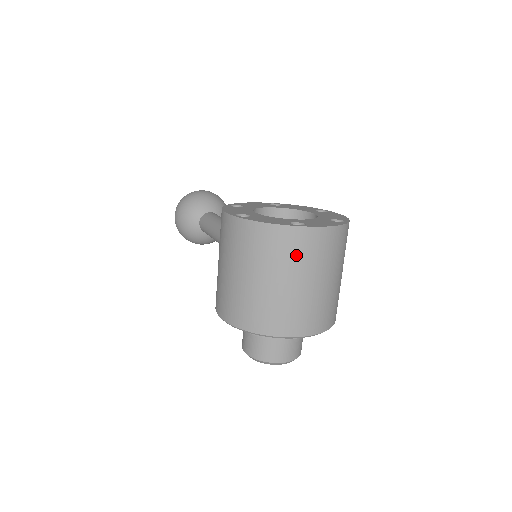
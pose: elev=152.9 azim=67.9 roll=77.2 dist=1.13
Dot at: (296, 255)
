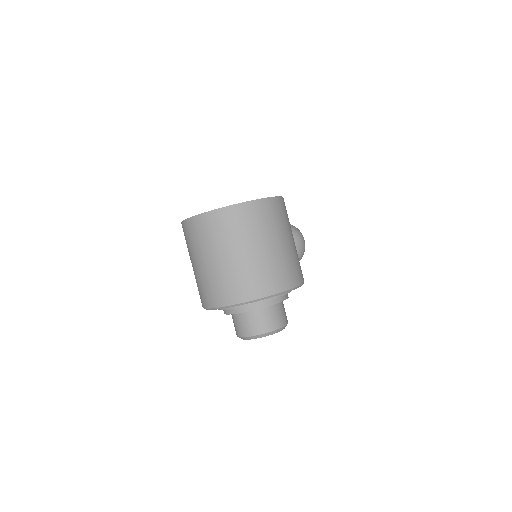
Dot at: (208, 236)
